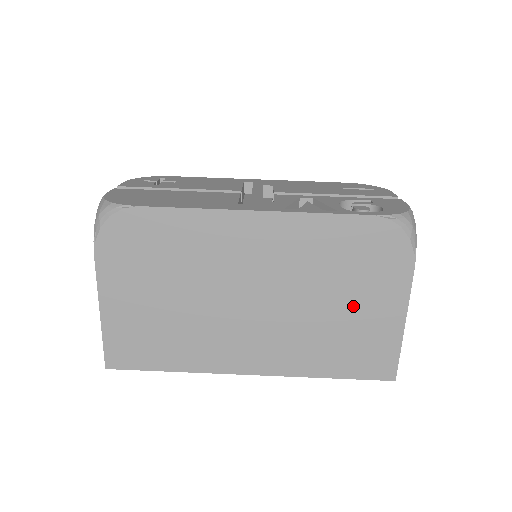
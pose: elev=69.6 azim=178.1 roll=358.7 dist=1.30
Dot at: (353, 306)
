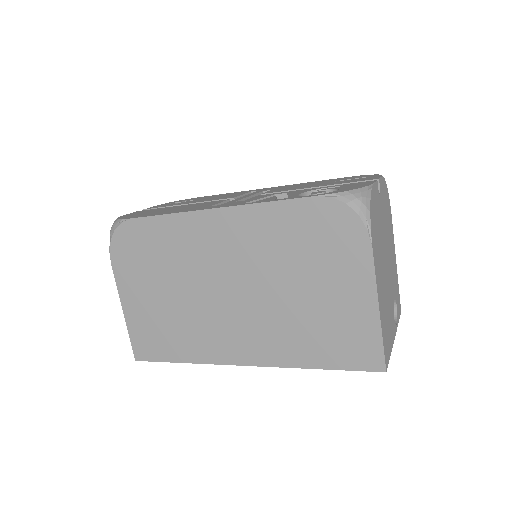
Dot at: (321, 291)
